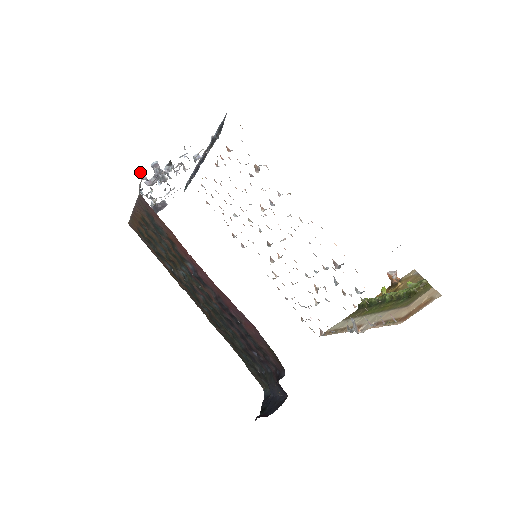
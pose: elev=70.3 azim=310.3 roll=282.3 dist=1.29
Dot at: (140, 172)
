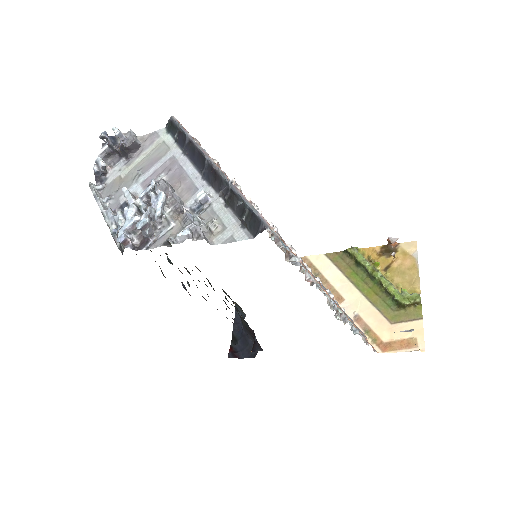
Dot at: (122, 240)
